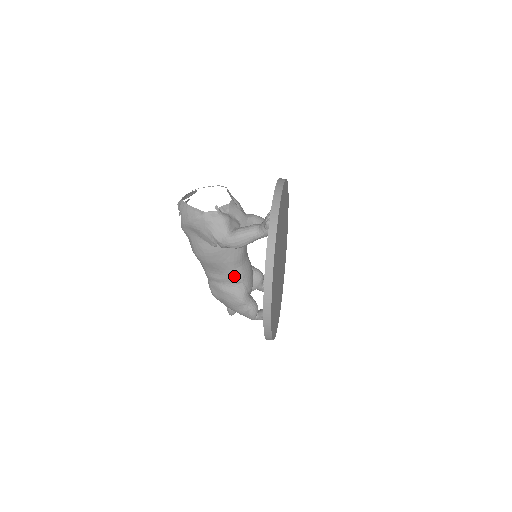
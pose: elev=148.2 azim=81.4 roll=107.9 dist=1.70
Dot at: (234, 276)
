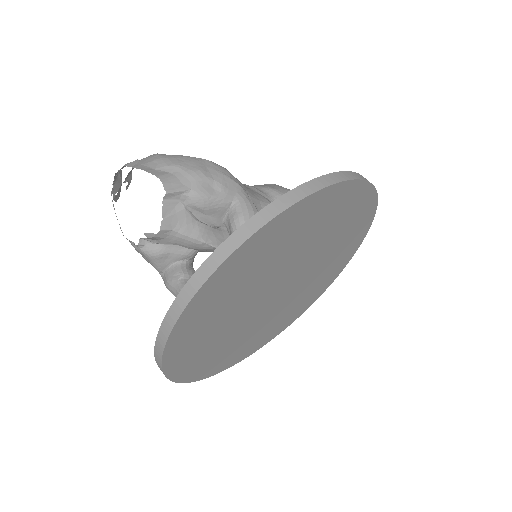
Dot at: occluded
